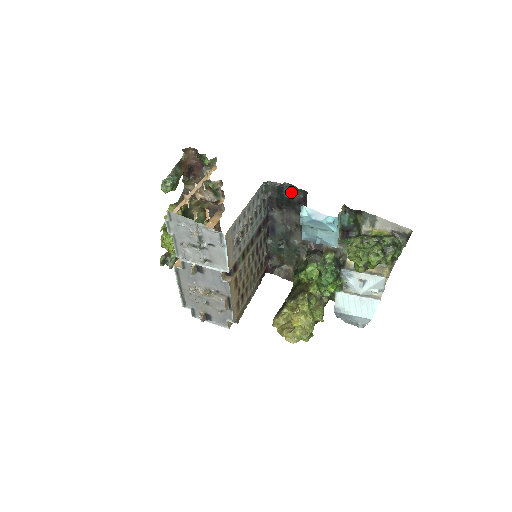
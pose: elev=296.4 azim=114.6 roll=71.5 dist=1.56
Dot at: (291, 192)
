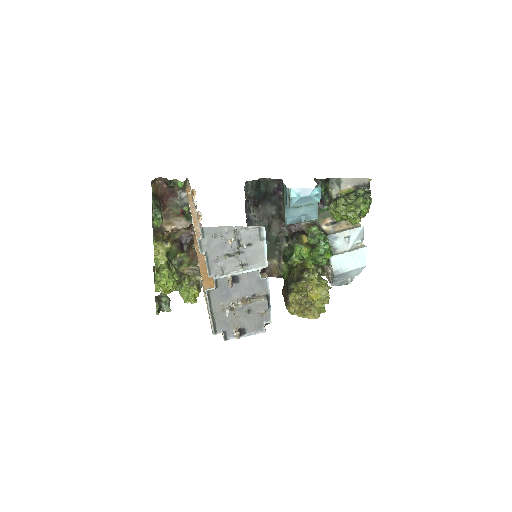
Dot at: (266, 185)
